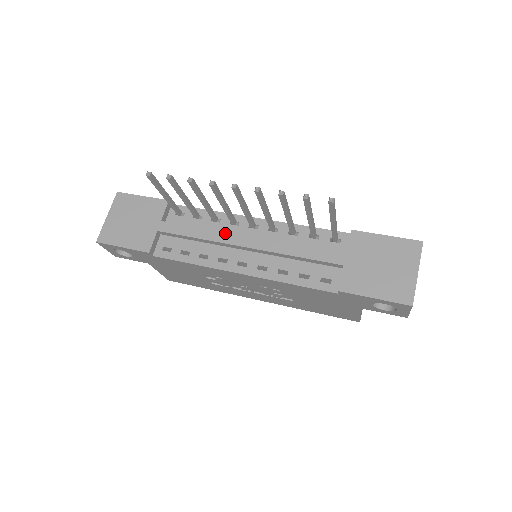
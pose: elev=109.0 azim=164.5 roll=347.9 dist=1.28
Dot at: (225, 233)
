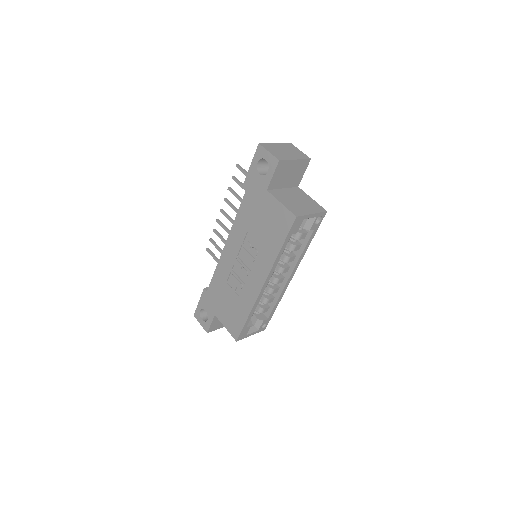
Dot at: occluded
